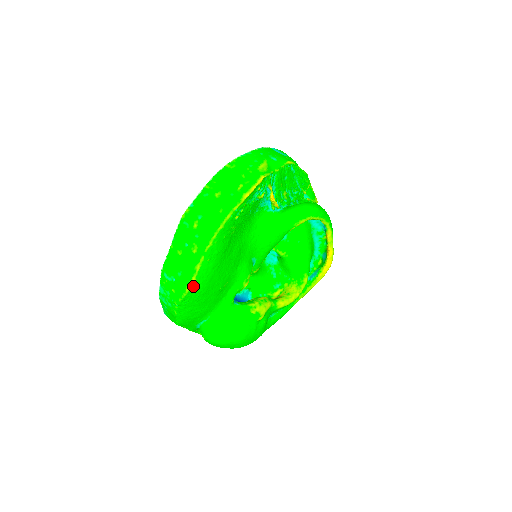
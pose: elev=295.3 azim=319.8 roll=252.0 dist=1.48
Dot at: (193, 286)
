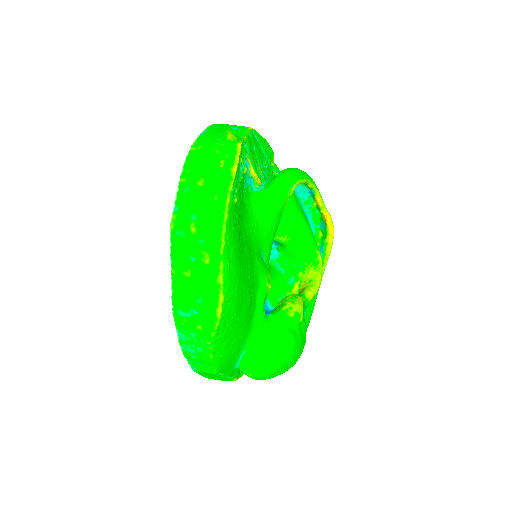
Dot at: (223, 307)
